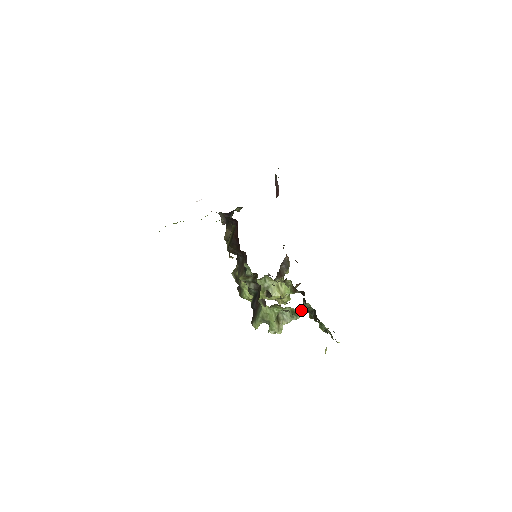
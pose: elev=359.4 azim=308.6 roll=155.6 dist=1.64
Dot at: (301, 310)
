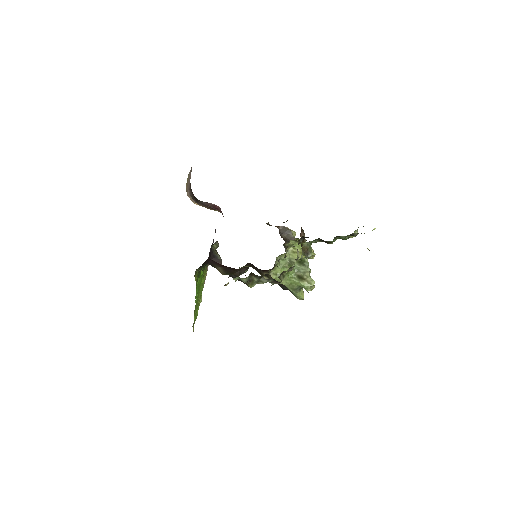
Dot at: (307, 252)
